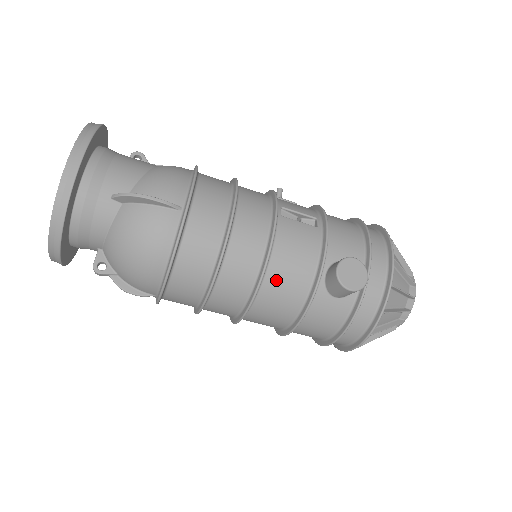
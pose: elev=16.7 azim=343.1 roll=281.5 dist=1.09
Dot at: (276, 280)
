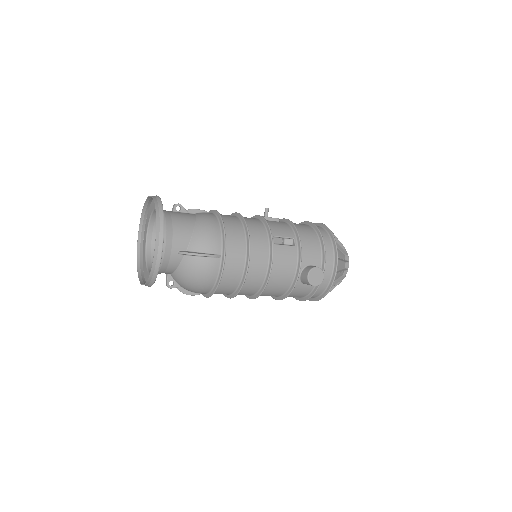
Dot at: (274, 282)
